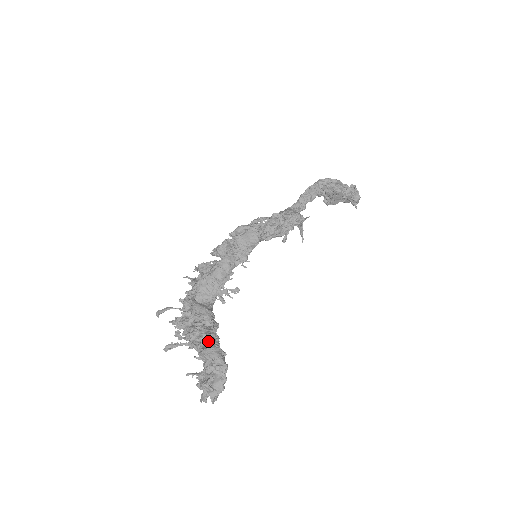
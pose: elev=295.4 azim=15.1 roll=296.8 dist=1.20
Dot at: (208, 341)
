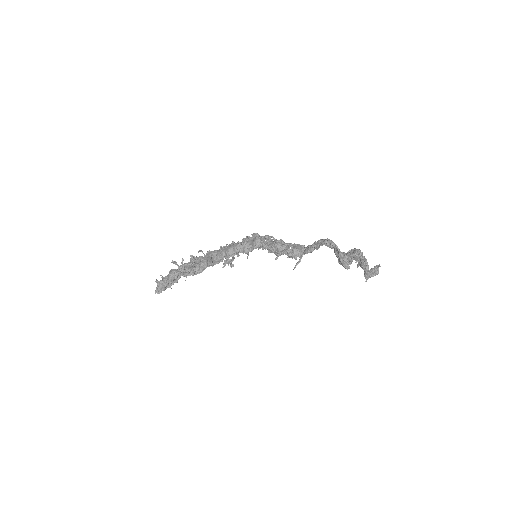
Dot at: (182, 270)
